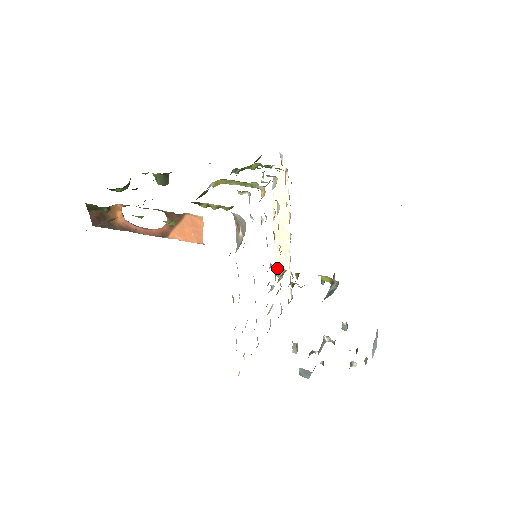
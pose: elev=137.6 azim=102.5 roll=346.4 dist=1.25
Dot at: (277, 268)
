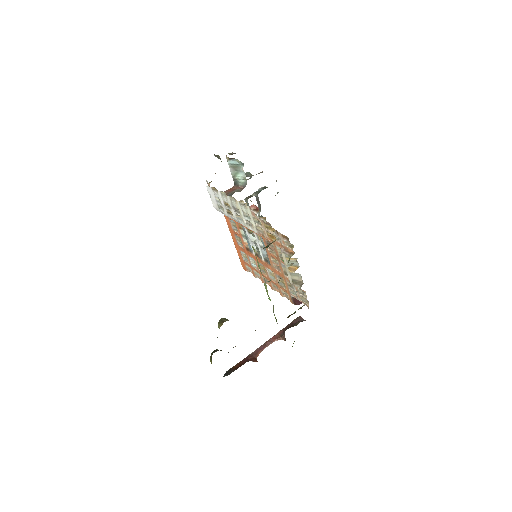
Dot at: occluded
